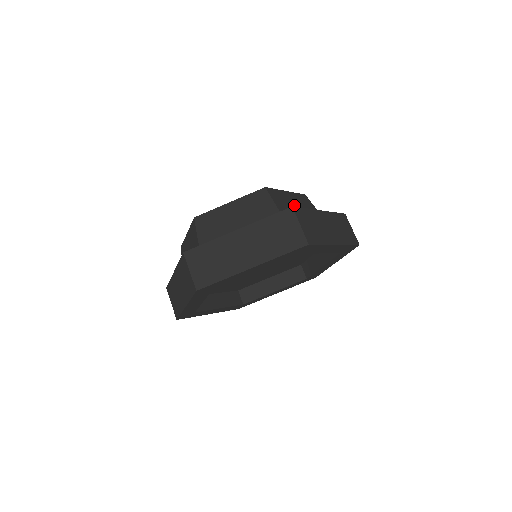
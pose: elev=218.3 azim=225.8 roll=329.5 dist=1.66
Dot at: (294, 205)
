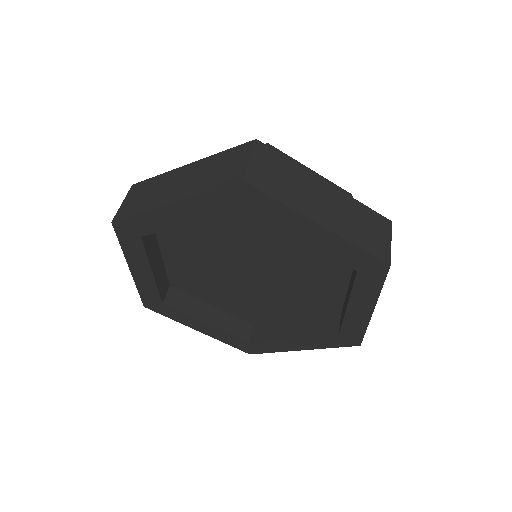
Dot at: occluded
